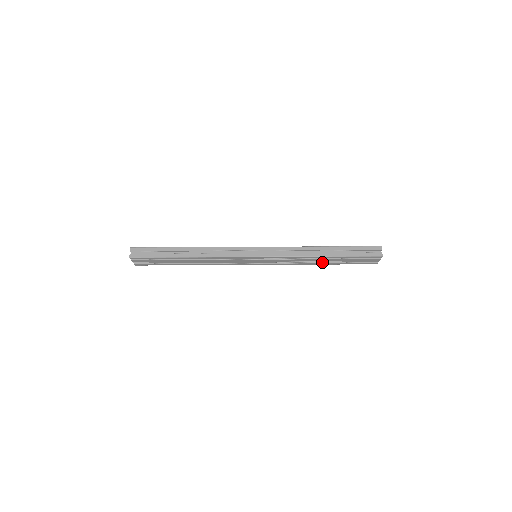
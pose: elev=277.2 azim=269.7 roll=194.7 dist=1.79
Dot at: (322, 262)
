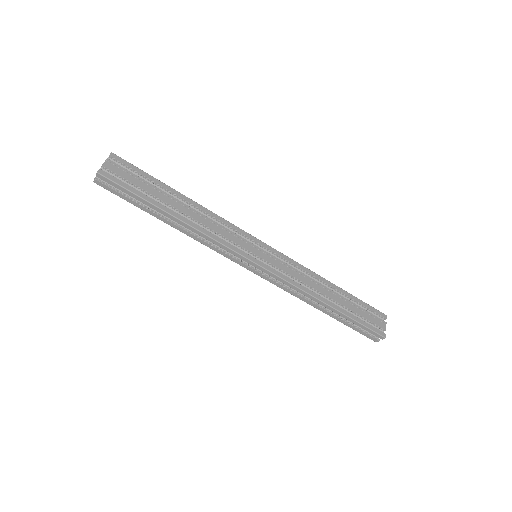
Dot at: occluded
